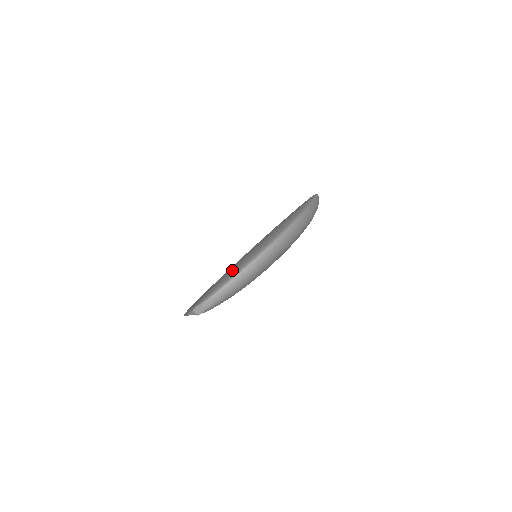
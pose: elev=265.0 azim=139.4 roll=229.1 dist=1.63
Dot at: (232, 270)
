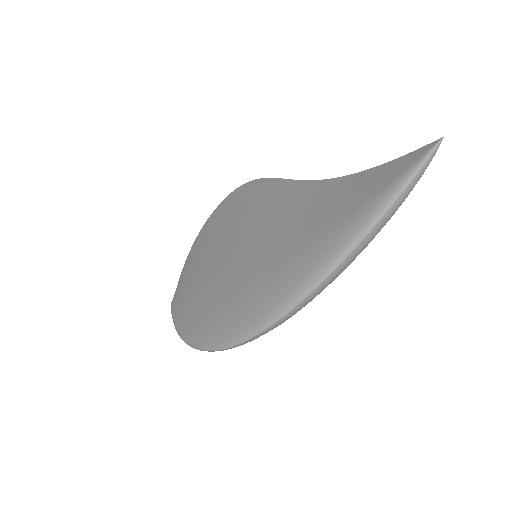
Dot at: (192, 319)
